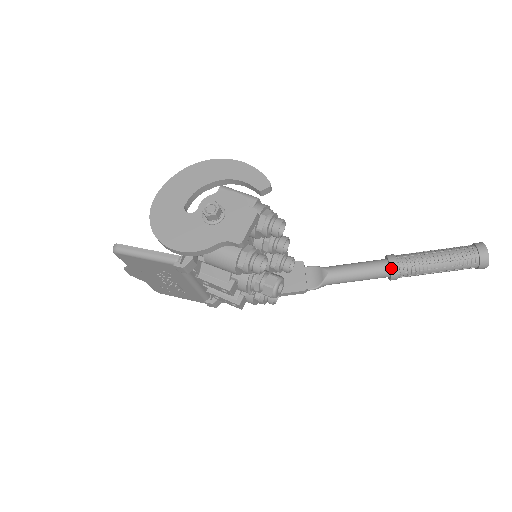
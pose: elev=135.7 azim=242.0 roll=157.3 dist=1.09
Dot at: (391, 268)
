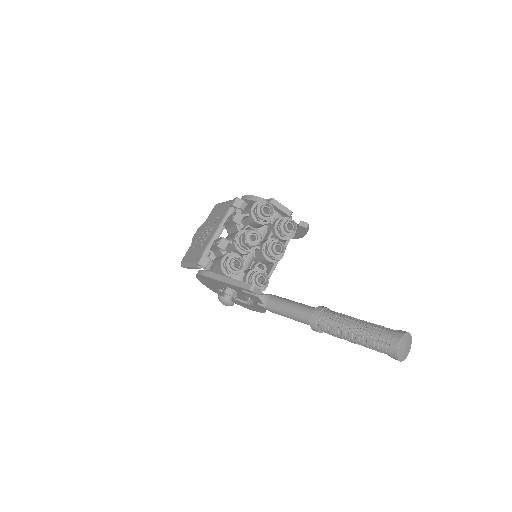
Dot at: (321, 306)
